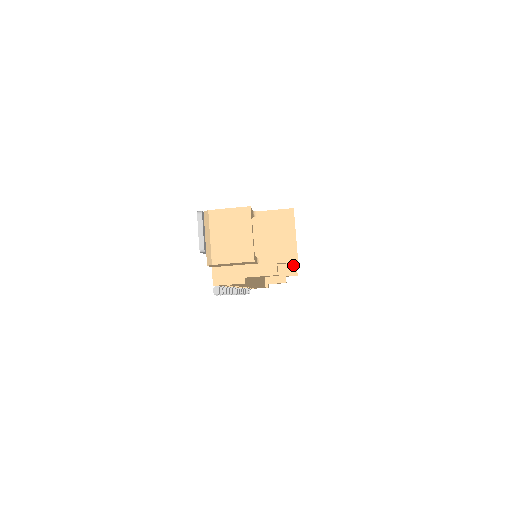
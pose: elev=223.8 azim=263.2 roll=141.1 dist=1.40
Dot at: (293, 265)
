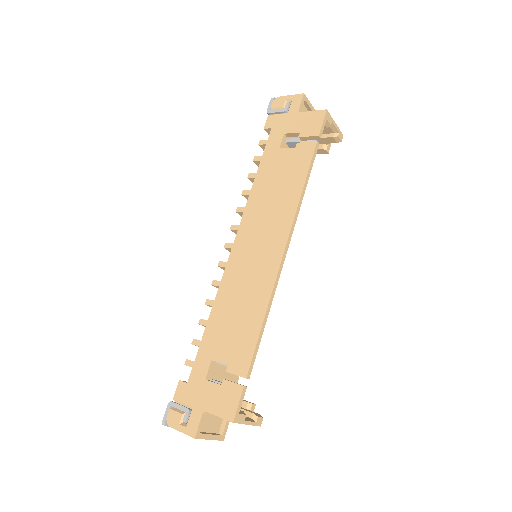
Dot at: (331, 130)
